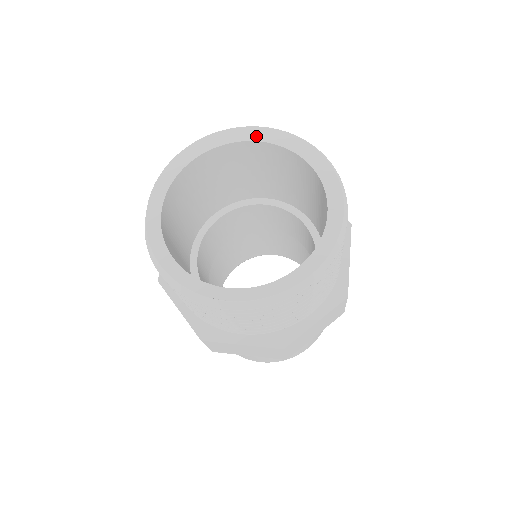
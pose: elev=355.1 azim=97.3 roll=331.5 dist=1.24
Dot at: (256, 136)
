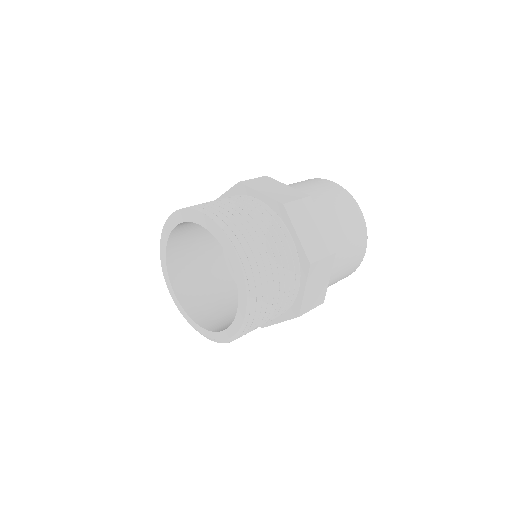
Dot at: (204, 223)
